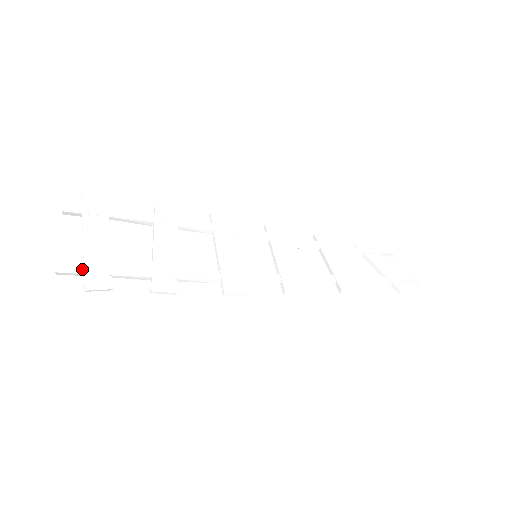
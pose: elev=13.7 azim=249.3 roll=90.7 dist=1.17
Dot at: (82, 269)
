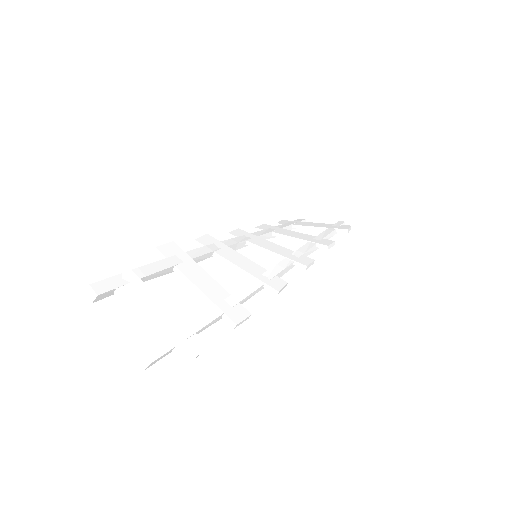
Dot at: (169, 344)
